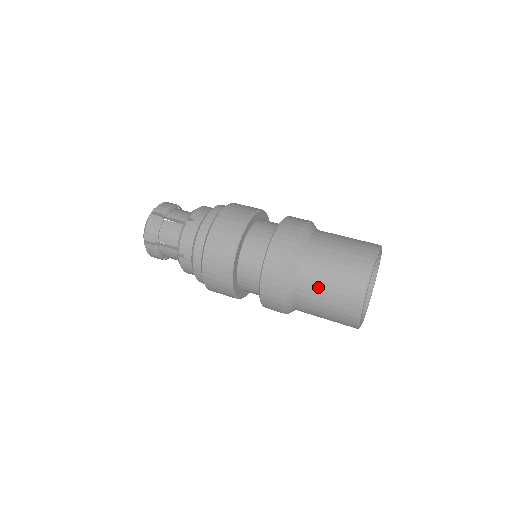
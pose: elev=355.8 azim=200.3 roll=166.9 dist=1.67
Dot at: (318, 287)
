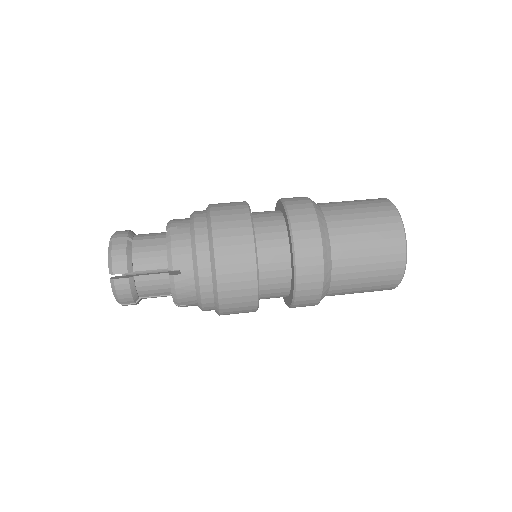
Dot at: (354, 288)
